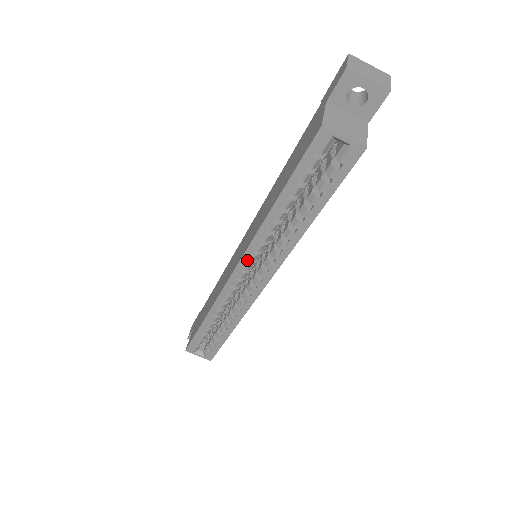
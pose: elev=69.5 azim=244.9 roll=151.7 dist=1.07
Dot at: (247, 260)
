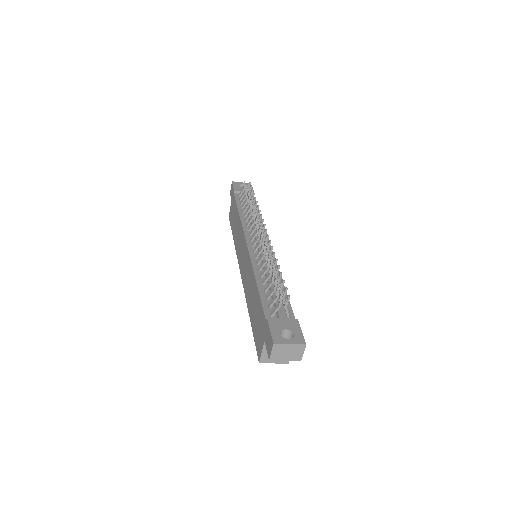
Dot at: occluded
